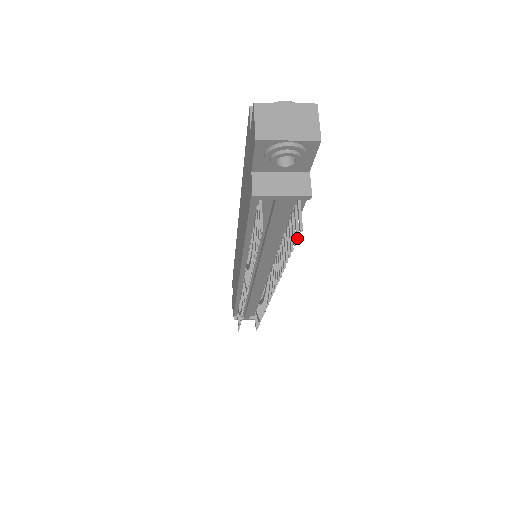
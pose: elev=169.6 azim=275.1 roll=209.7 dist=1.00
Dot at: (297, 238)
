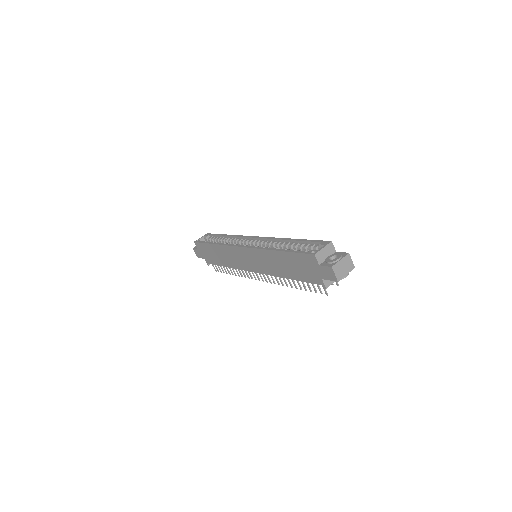
Dot at: occluded
